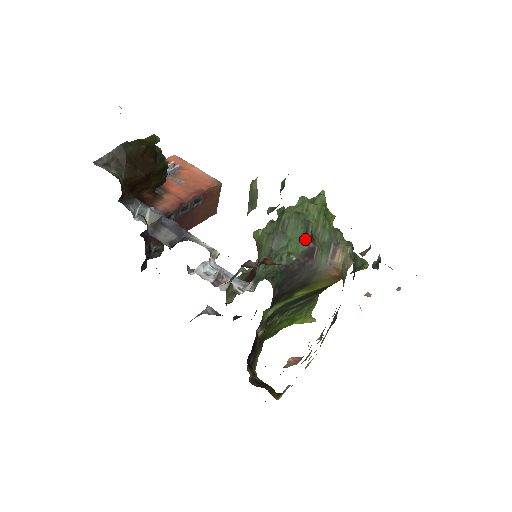
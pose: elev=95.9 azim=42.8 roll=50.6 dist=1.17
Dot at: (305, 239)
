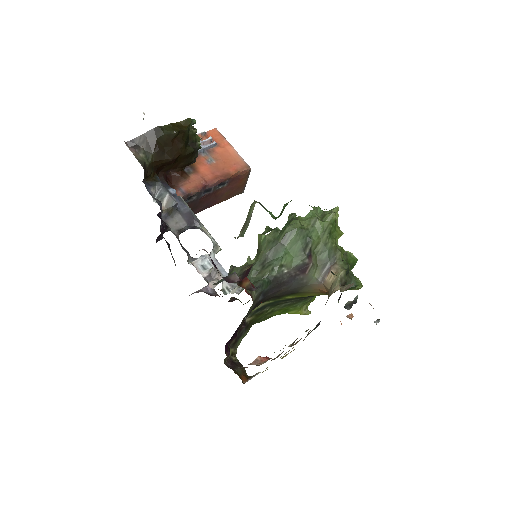
Dot at: (302, 254)
